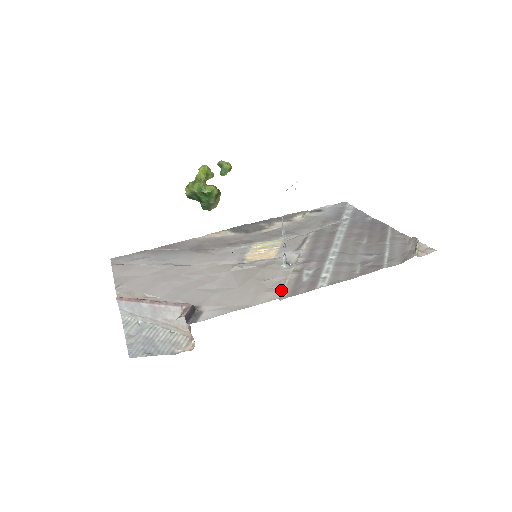
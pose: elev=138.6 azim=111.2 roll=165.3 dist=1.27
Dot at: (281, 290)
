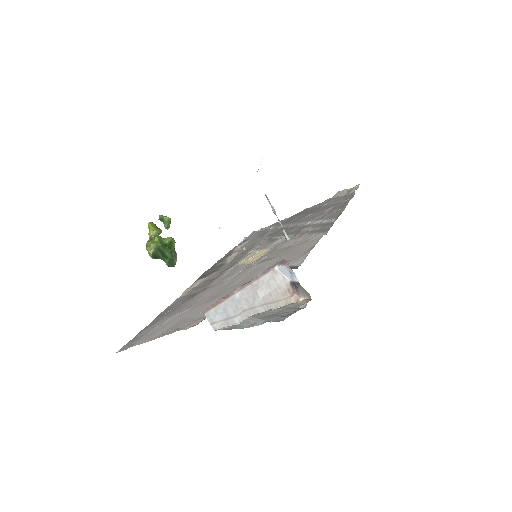
Dot at: (316, 234)
